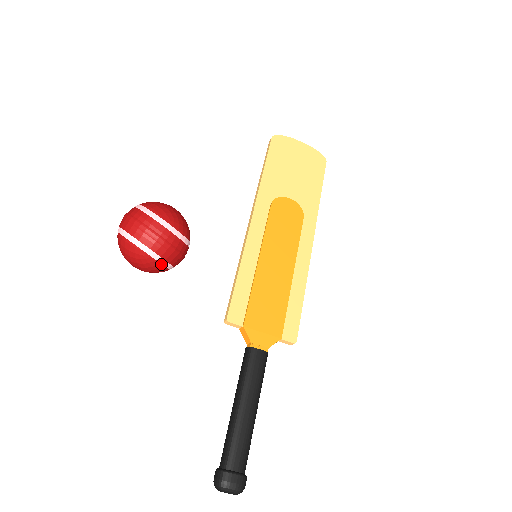
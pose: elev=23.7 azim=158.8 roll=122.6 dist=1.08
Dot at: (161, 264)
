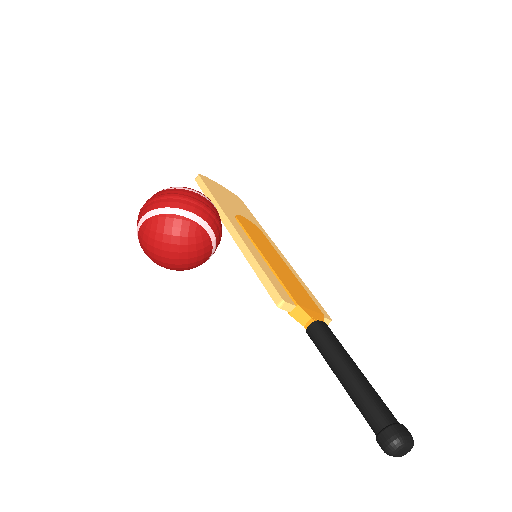
Dot at: (211, 245)
